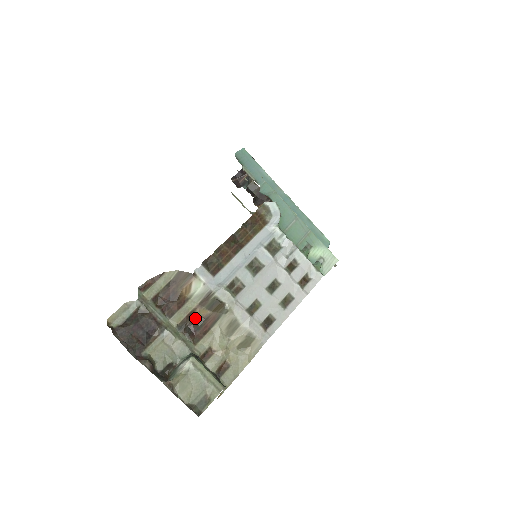
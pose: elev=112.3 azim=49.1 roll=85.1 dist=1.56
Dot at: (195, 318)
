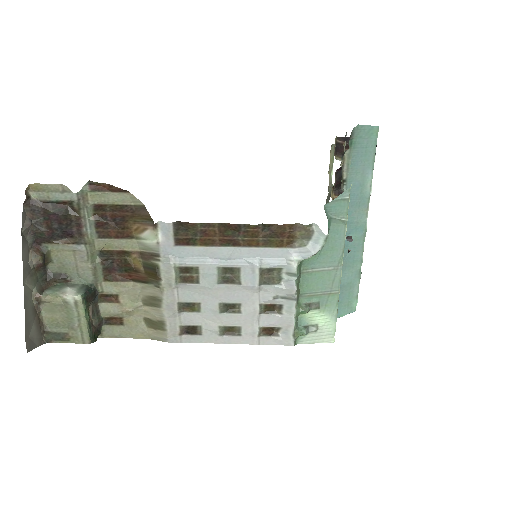
Dot at: (126, 259)
